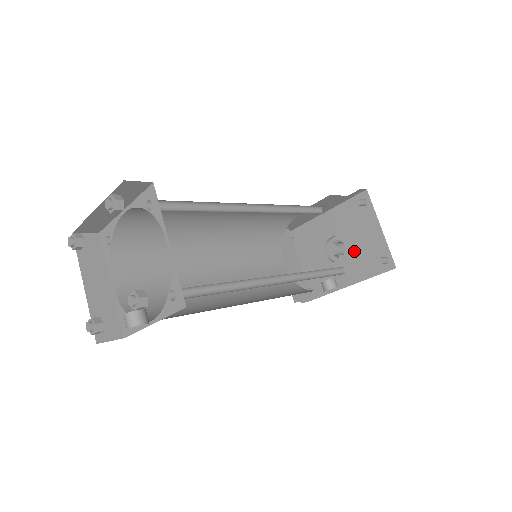
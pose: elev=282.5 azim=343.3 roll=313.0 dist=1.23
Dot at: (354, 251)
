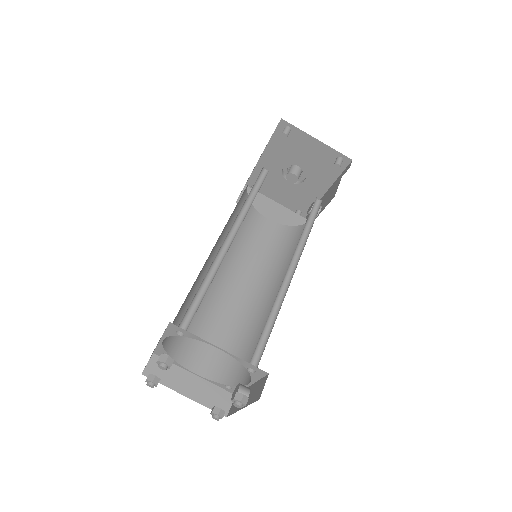
Dot at: (310, 167)
